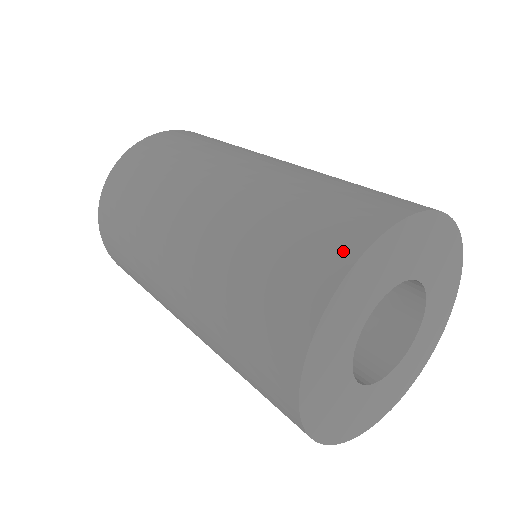
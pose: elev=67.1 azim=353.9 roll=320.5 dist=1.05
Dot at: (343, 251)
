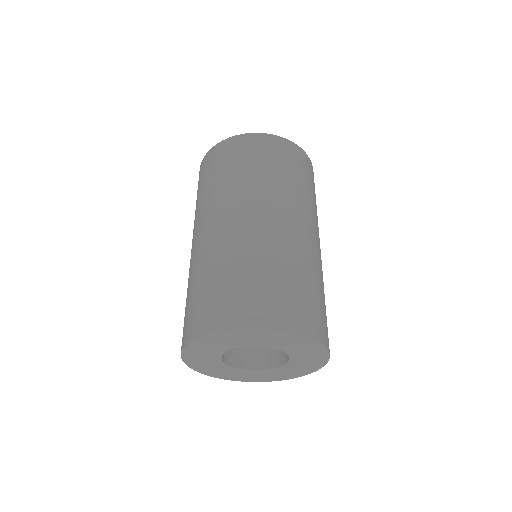
Dot at: (195, 330)
